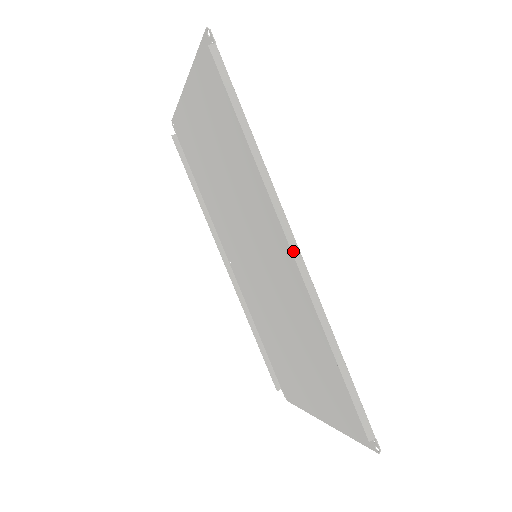
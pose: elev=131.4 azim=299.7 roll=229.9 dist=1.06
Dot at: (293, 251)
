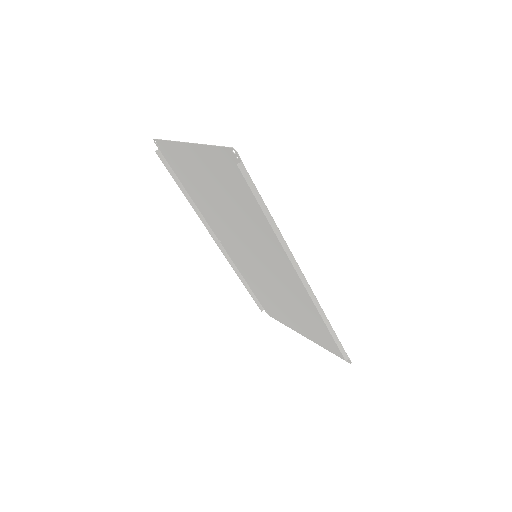
Dot at: (303, 282)
